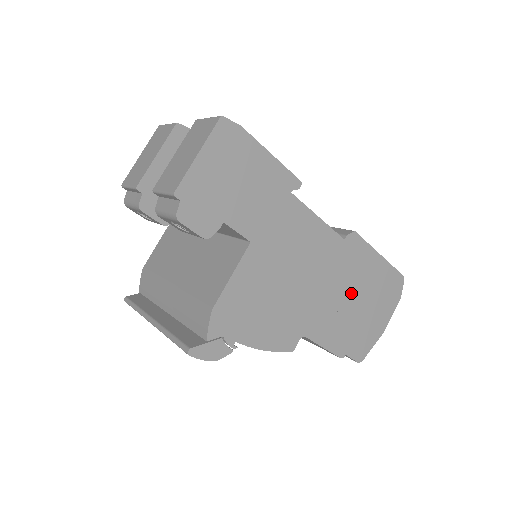
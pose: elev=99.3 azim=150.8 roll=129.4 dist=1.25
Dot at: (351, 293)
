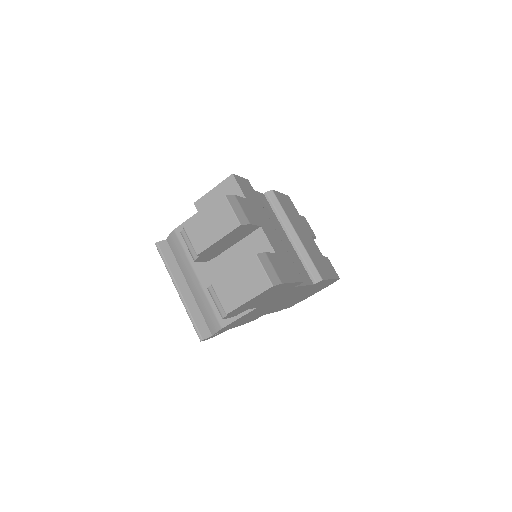
Dot at: (302, 295)
